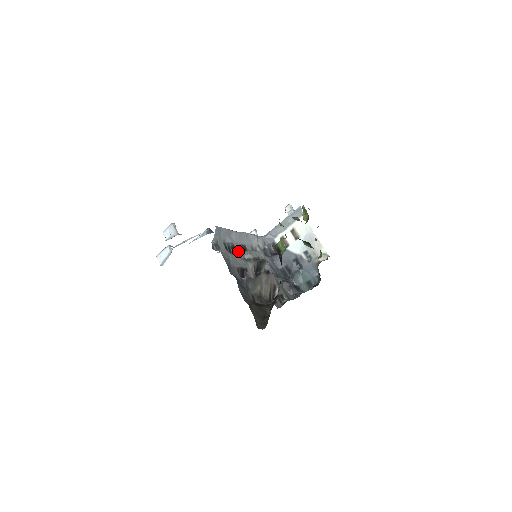
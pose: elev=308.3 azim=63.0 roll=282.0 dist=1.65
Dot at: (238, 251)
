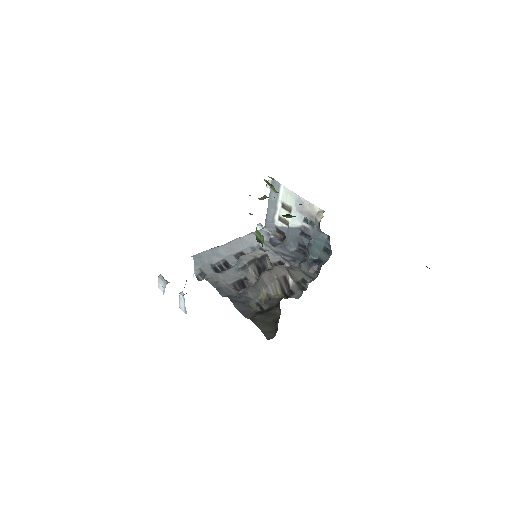
Dot at: (232, 264)
